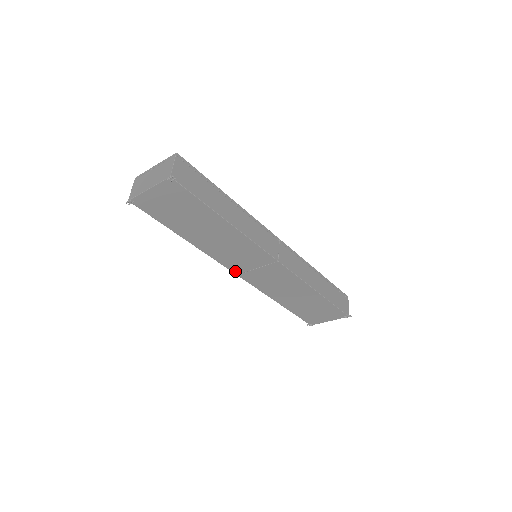
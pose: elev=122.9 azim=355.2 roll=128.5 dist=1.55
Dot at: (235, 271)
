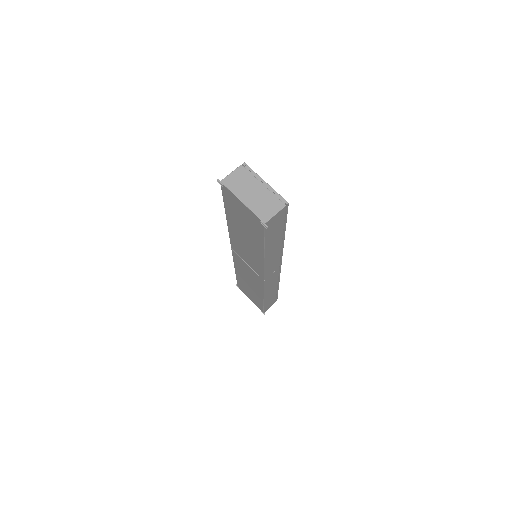
Dot at: (233, 247)
